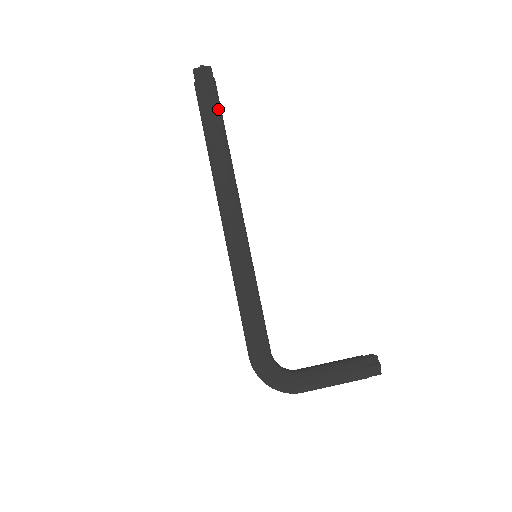
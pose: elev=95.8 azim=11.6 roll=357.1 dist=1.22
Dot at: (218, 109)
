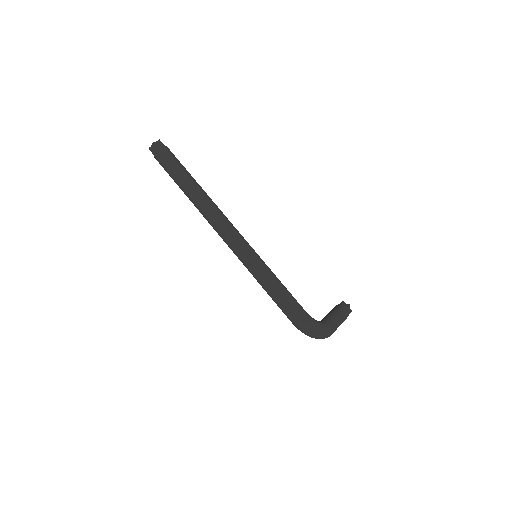
Dot at: occluded
